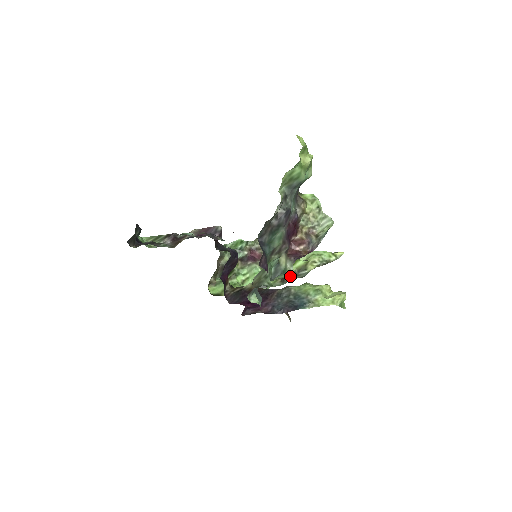
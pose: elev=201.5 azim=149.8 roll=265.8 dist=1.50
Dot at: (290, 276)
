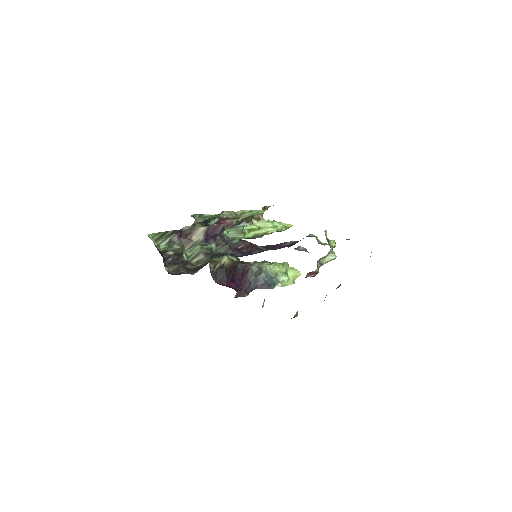
Dot at: (246, 238)
